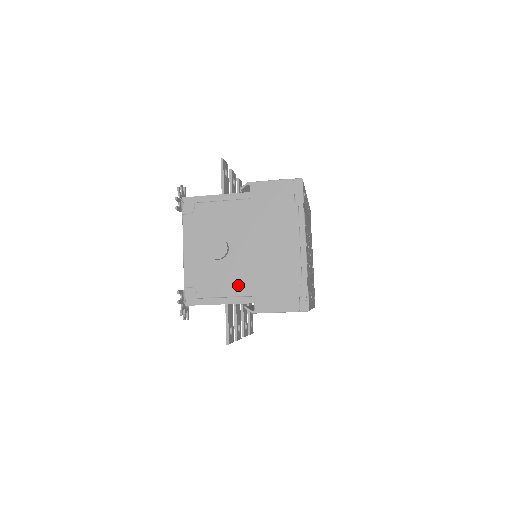
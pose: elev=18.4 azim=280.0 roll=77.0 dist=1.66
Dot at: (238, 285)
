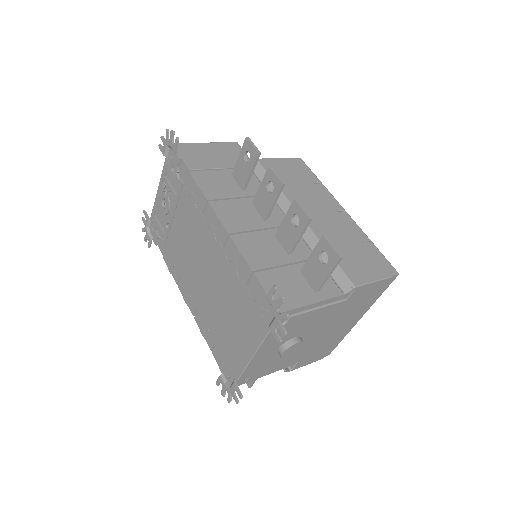
Dot at: (290, 361)
